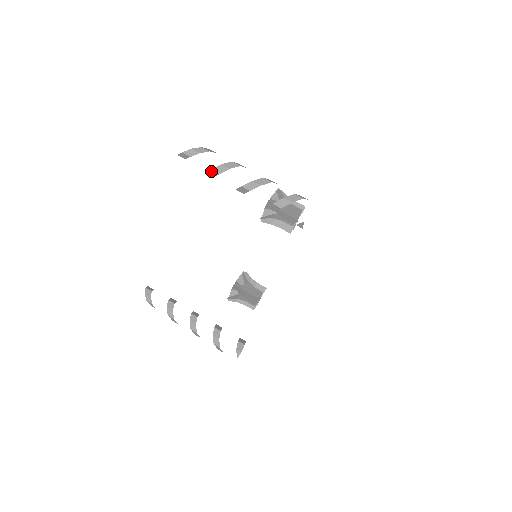
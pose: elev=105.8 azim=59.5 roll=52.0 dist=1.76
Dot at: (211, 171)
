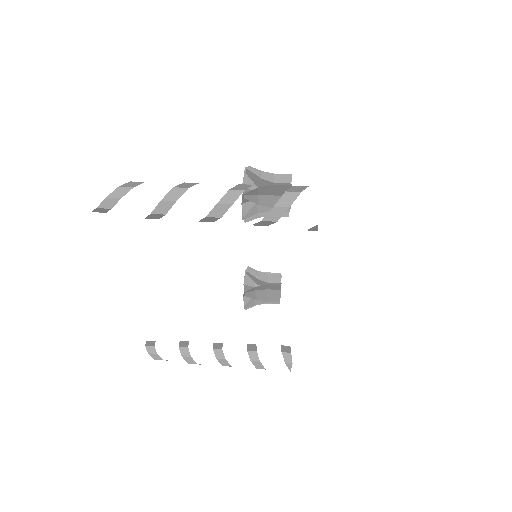
Dot at: (151, 215)
